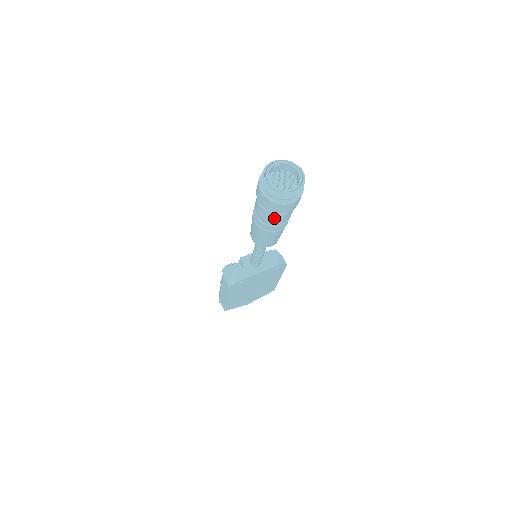
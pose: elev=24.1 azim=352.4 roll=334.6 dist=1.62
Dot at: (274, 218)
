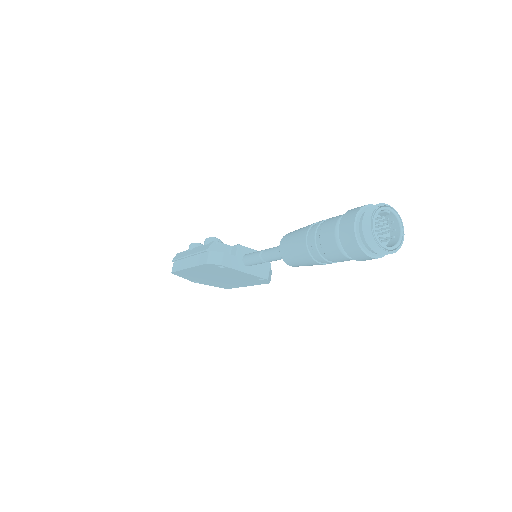
Dot at: (335, 253)
